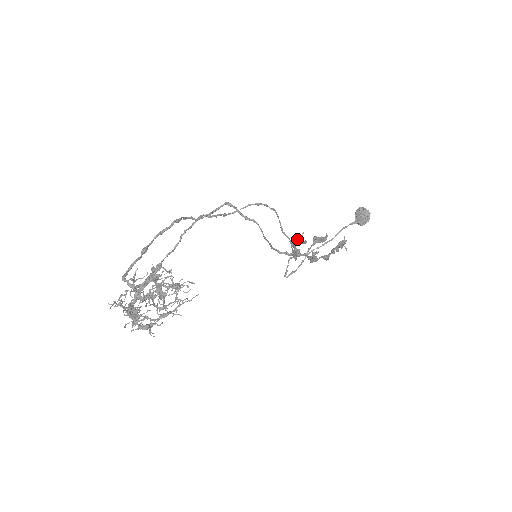
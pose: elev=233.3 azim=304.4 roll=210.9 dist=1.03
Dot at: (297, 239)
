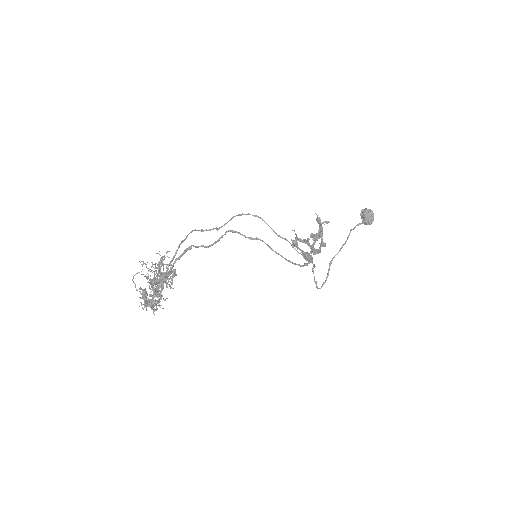
Dot at: occluded
